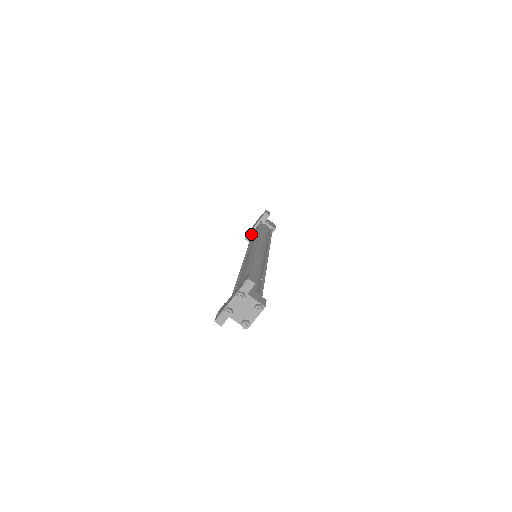
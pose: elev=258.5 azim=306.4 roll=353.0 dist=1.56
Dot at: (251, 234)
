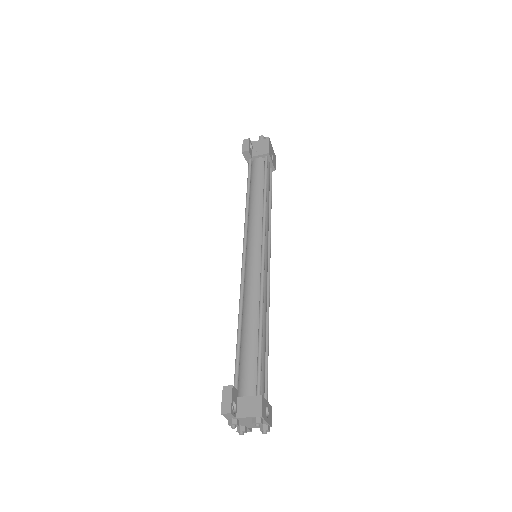
Dot at: occluded
